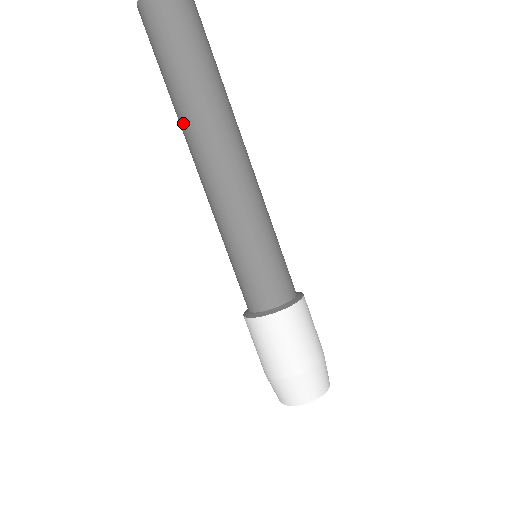
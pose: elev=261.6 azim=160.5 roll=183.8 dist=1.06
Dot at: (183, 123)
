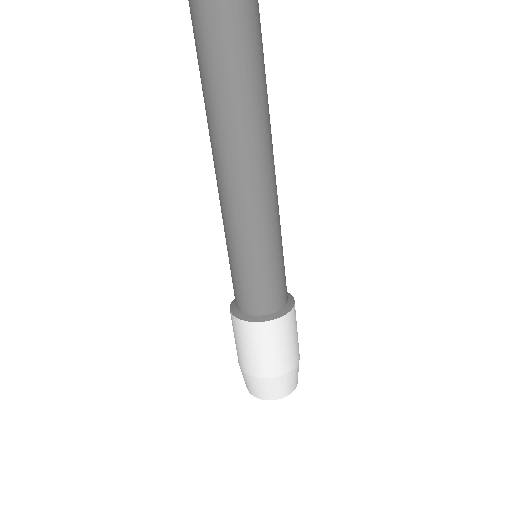
Dot at: (204, 102)
